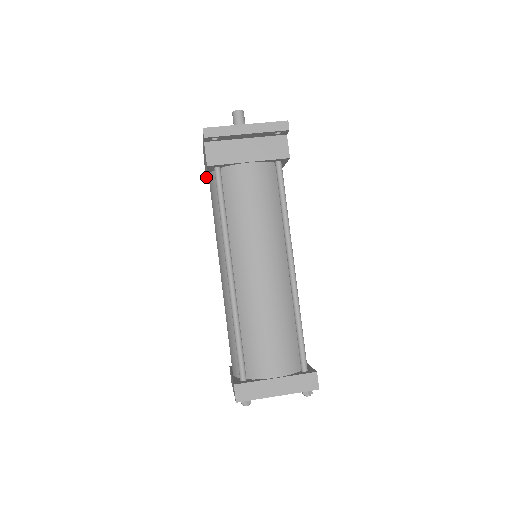
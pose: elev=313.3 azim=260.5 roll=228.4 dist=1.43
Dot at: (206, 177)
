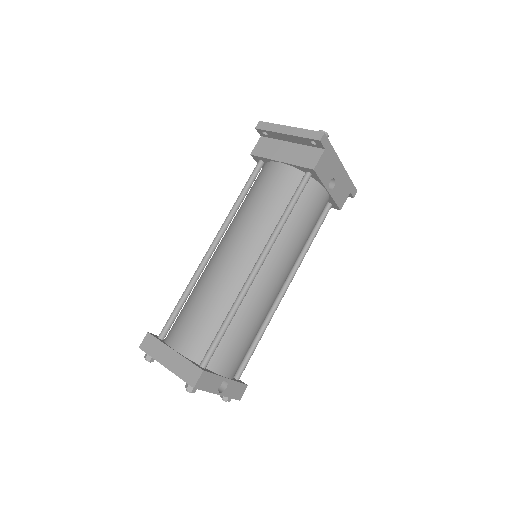
Dot at: occluded
